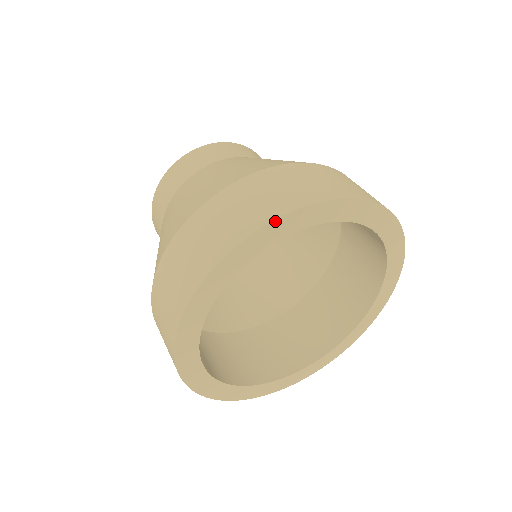
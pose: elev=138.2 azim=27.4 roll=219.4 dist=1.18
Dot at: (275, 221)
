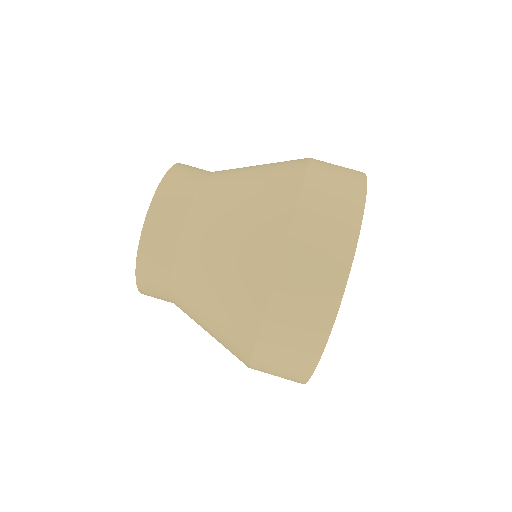
Dot at: occluded
